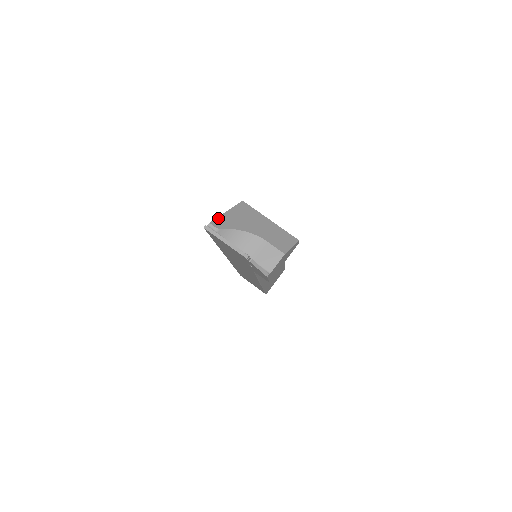
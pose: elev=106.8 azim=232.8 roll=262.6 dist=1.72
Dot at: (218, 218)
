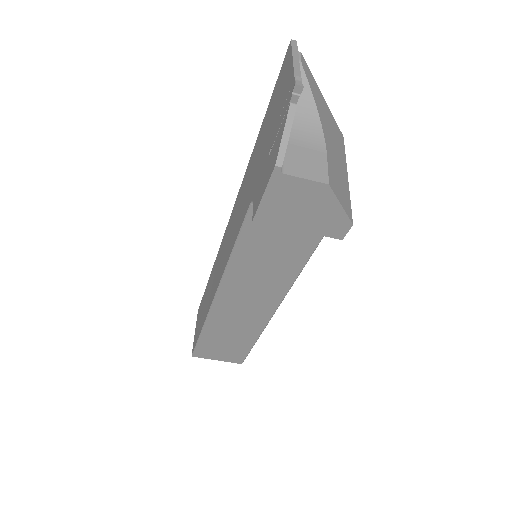
Dot at: occluded
